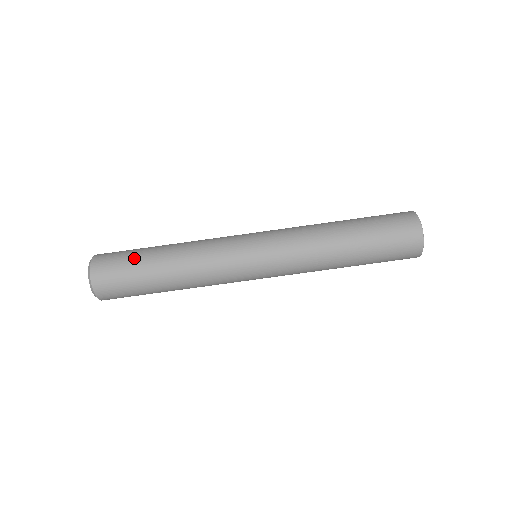
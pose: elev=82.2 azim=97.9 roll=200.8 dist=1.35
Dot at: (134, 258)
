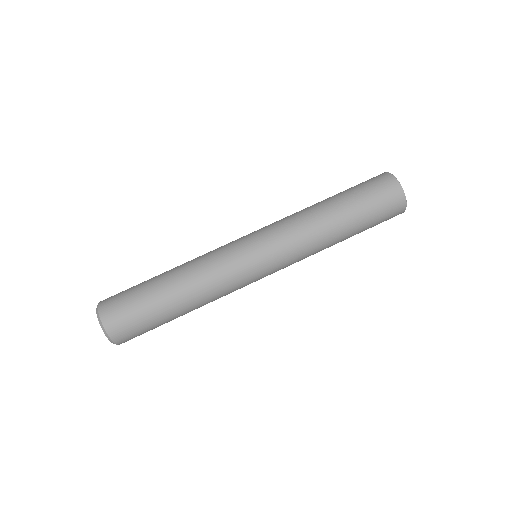
Dot at: (139, 285)
